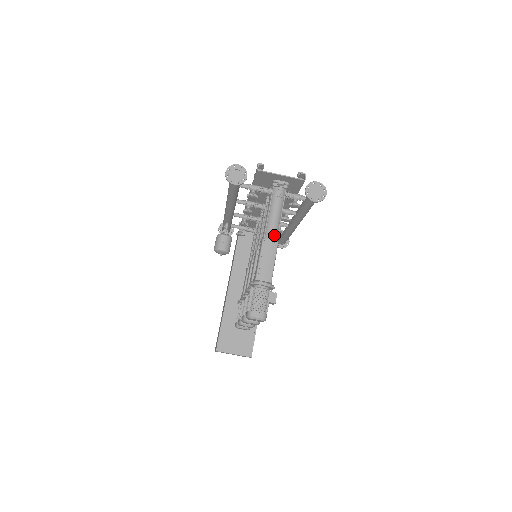
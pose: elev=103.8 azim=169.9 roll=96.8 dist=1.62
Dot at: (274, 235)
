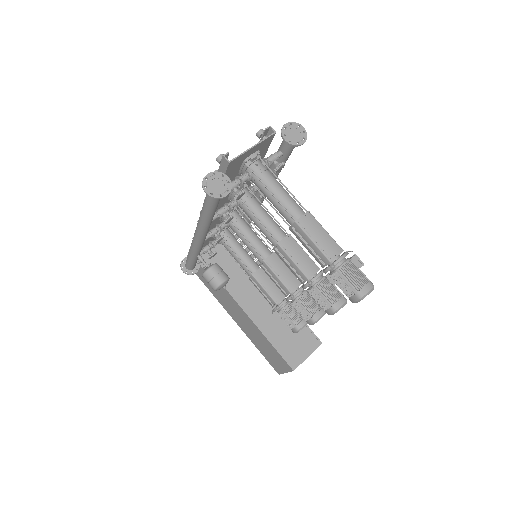
Dot at: (299, 209)
